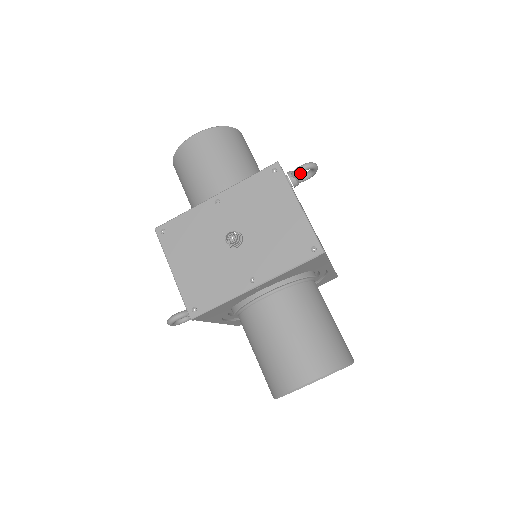
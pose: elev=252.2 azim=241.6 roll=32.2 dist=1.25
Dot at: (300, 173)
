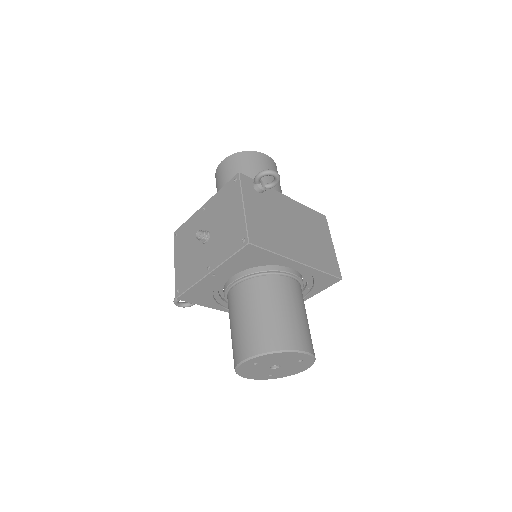
Dot at: (258, 180)
